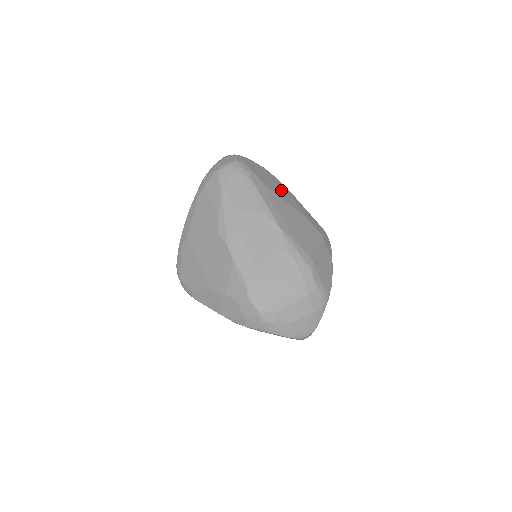
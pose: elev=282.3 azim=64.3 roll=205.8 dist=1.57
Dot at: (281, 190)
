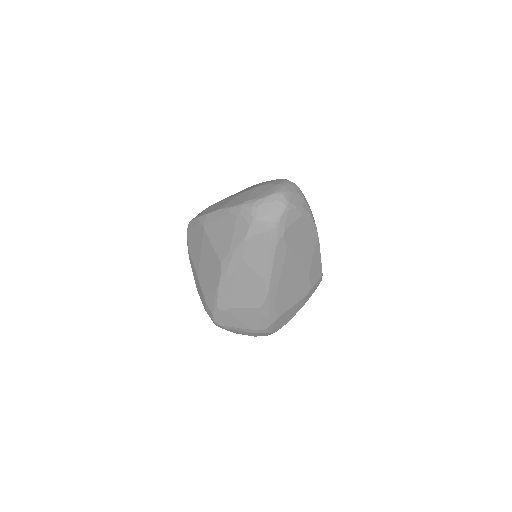
Dot at: (306, 245)
